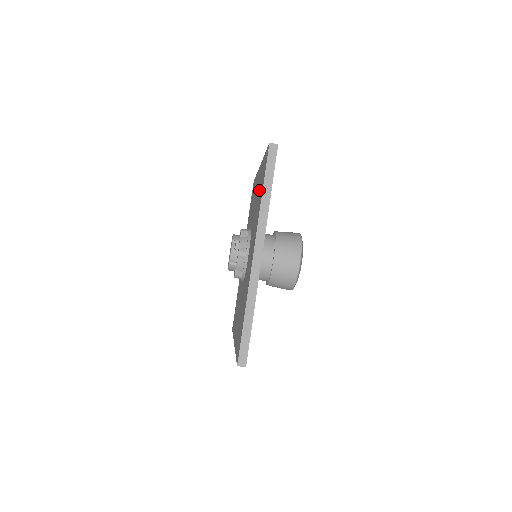
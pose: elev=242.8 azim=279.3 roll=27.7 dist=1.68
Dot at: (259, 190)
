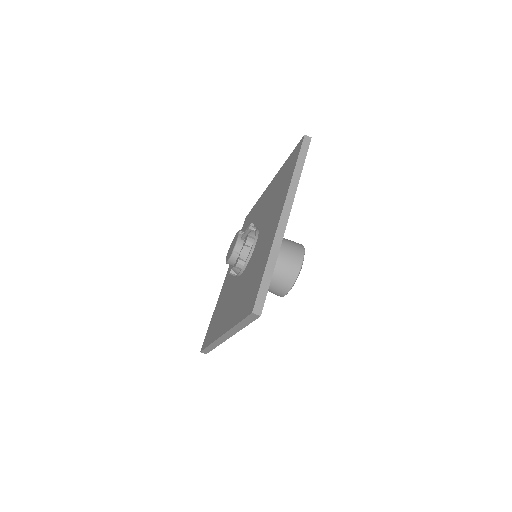
Dot at: (280, 183)
